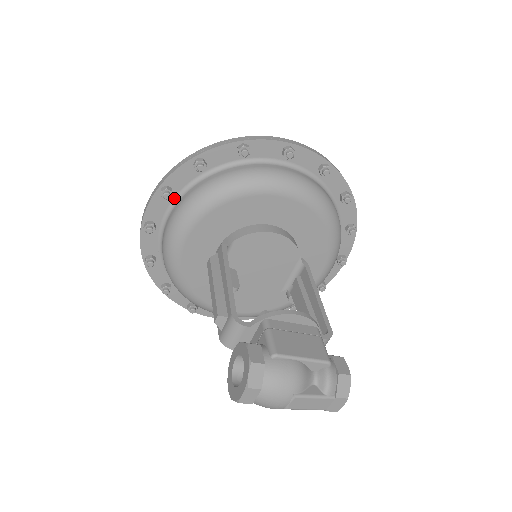
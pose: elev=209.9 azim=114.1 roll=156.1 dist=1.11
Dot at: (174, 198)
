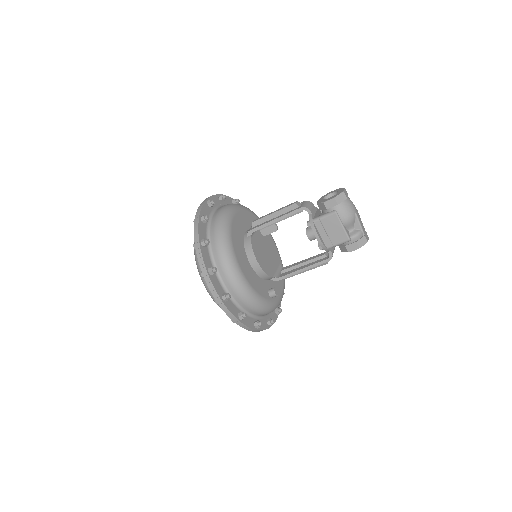
Dot at: (222, 205)
